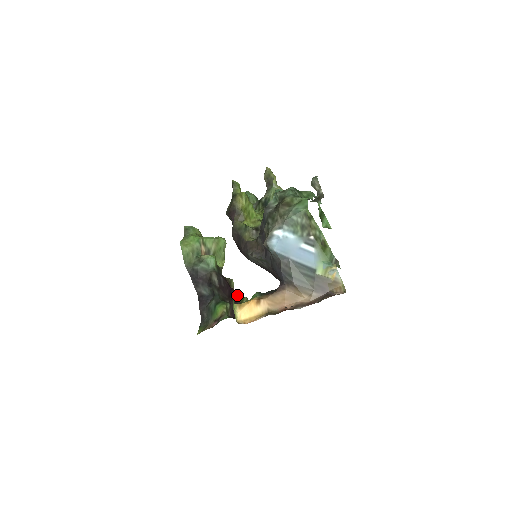
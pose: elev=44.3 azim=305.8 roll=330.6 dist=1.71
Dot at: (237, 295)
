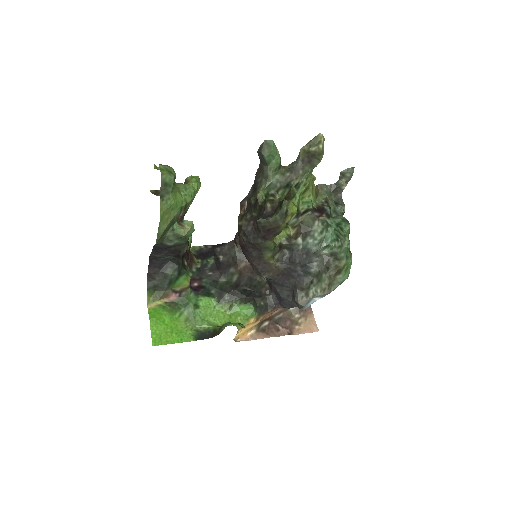
Dot at: occluded
